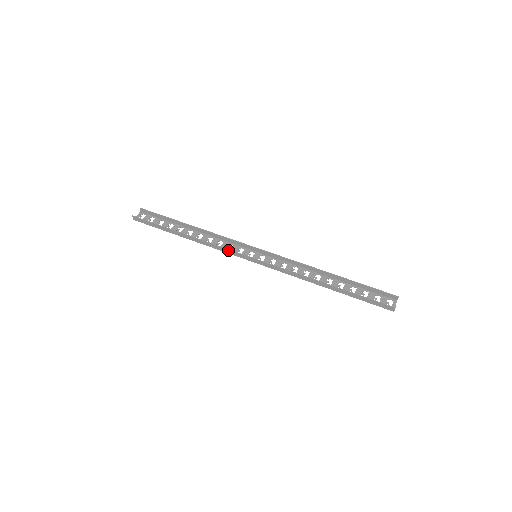
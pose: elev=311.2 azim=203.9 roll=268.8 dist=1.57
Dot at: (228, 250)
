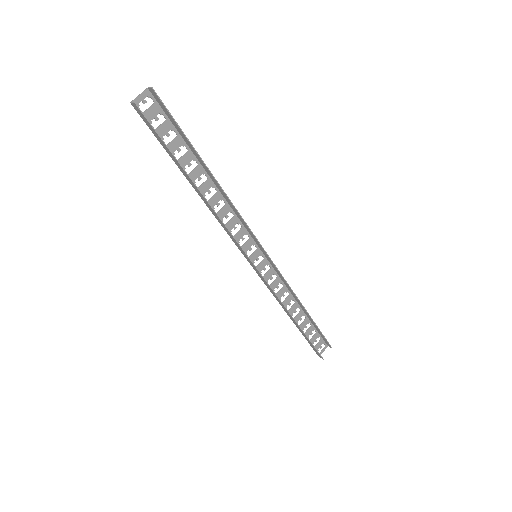
Dot at: (234, 239)
